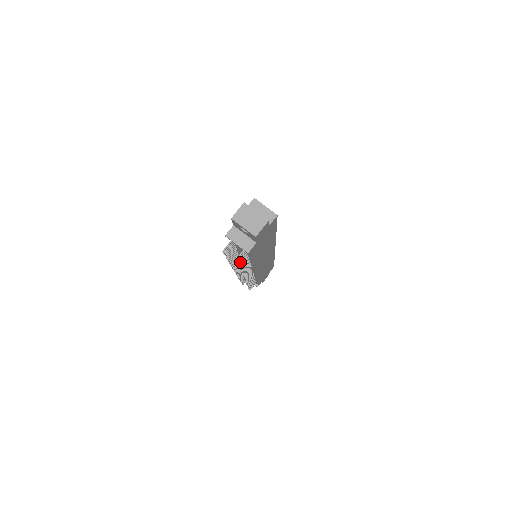
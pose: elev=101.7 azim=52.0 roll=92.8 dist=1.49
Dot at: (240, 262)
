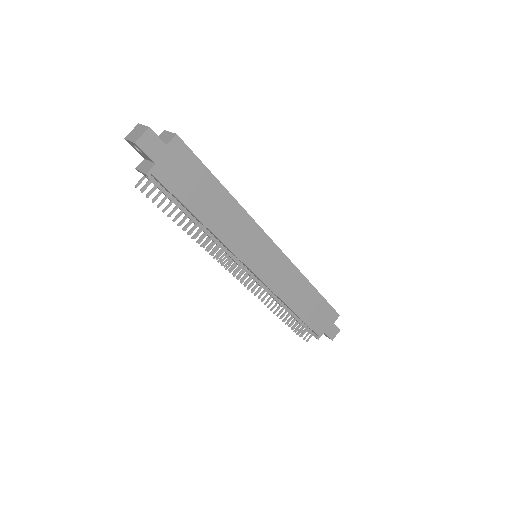
Dot at: (166, 207)
